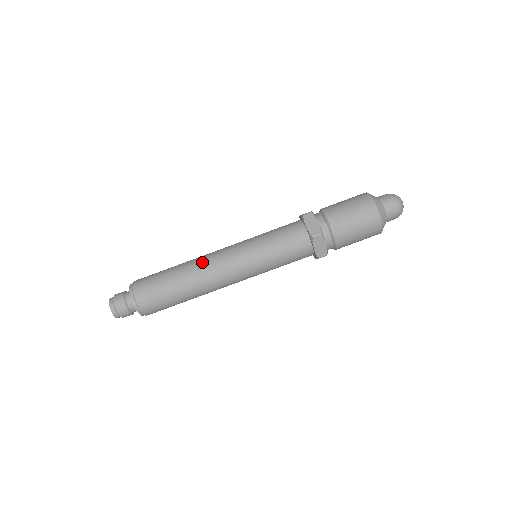
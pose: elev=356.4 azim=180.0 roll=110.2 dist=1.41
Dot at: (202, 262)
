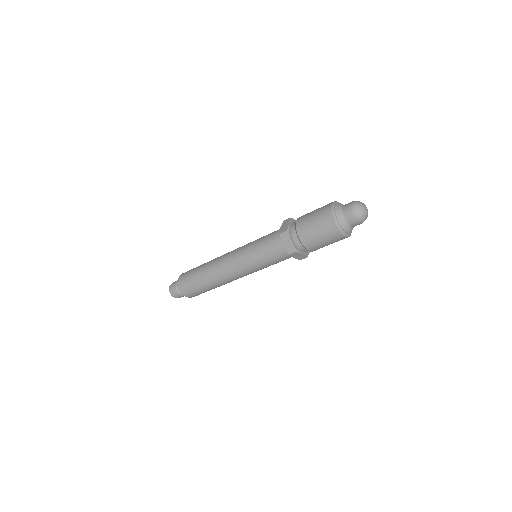
Dot at: (219, 257)
